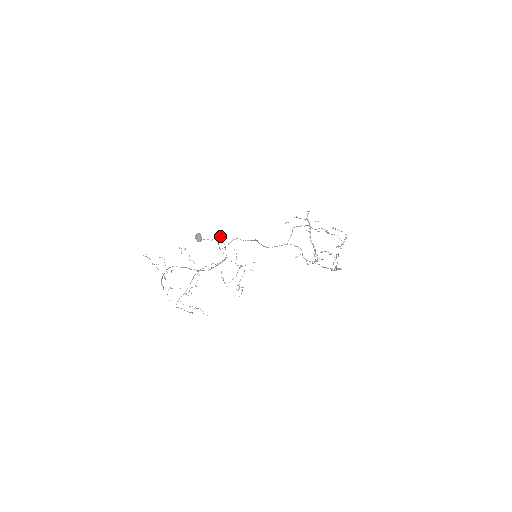
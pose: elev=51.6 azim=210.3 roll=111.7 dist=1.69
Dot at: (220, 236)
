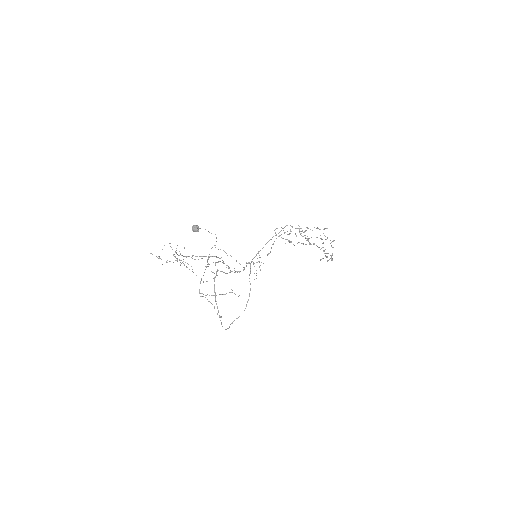
Dot at: (215, 265)
